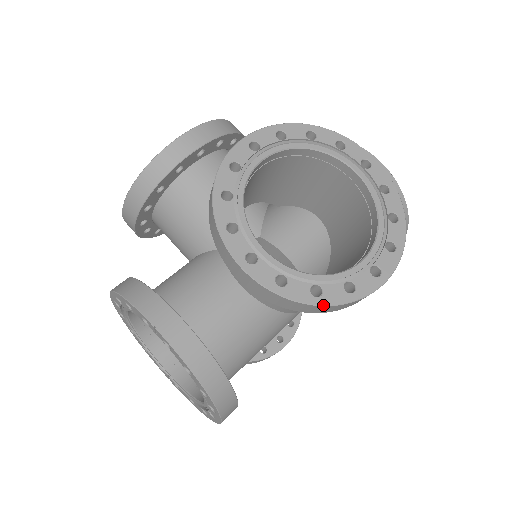
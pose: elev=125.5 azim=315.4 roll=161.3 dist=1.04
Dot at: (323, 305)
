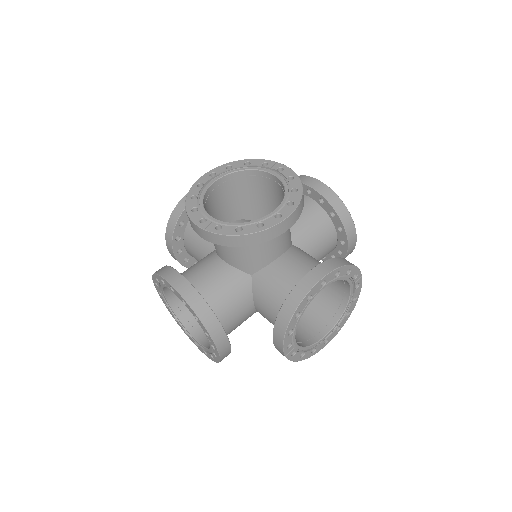
Dot at: occluded
